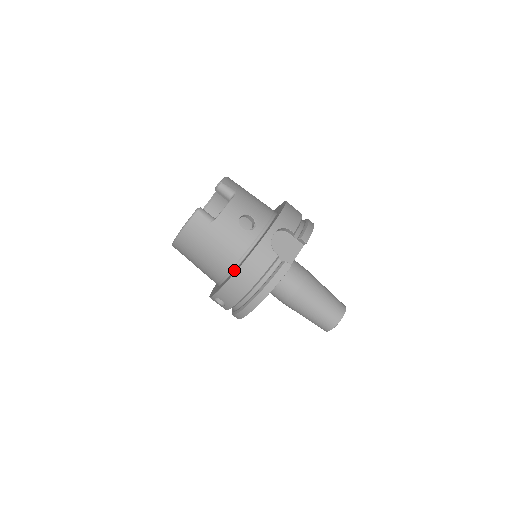
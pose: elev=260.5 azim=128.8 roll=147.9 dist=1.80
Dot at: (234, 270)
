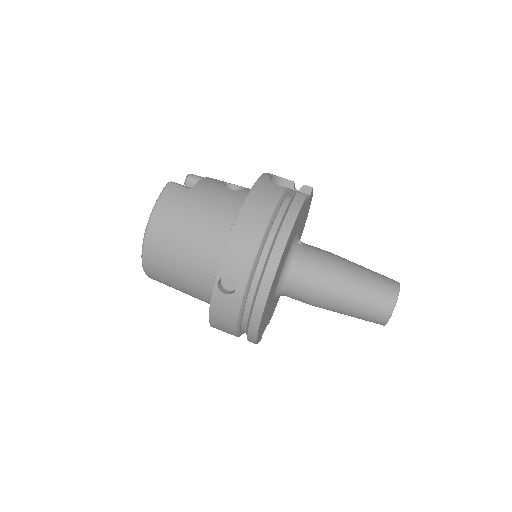
Dot at: occluded
